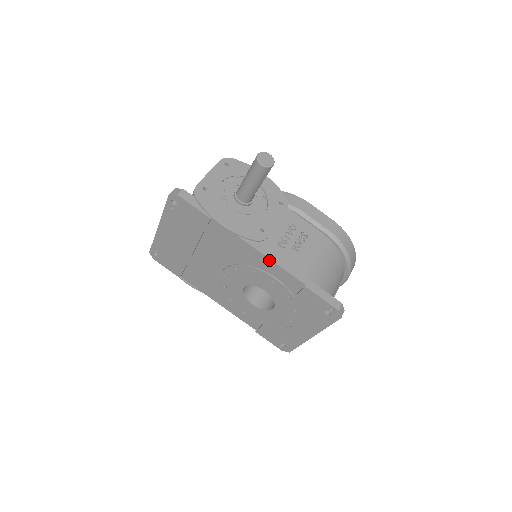
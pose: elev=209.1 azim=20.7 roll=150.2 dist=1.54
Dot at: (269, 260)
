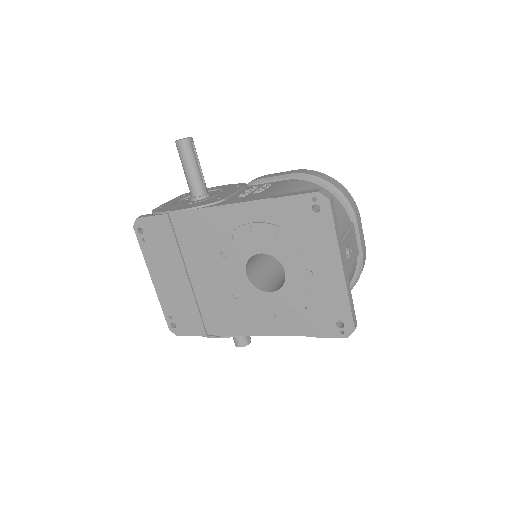
Dot at: (231, 206)
